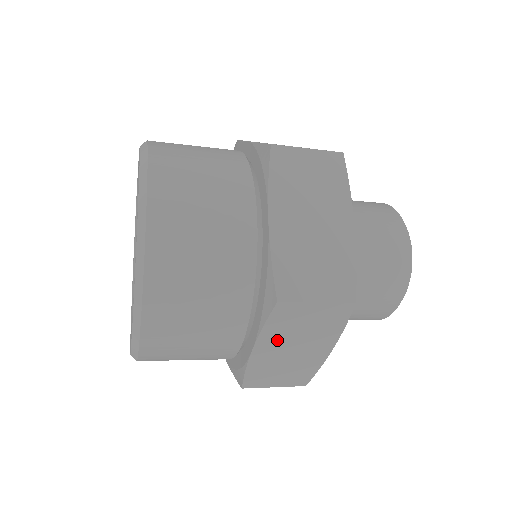
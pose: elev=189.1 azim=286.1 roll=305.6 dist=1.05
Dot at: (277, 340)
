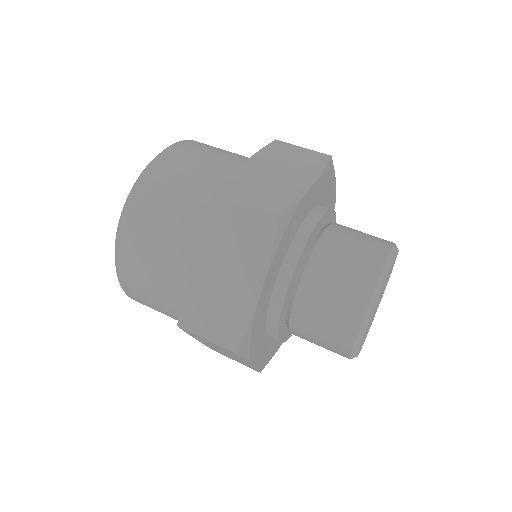
Dot at: (204, 342)
